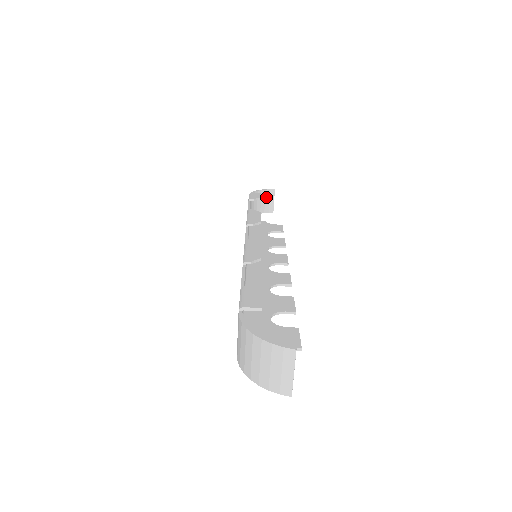
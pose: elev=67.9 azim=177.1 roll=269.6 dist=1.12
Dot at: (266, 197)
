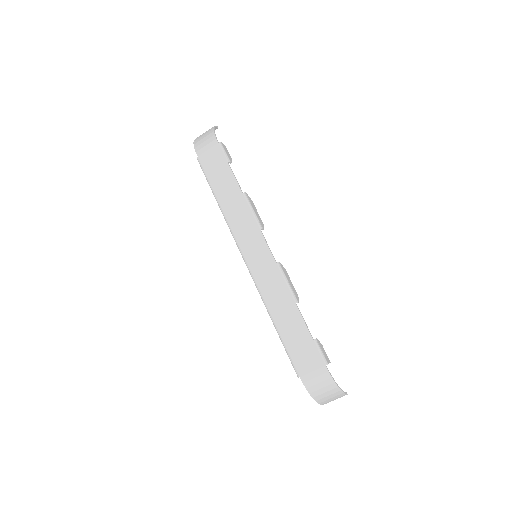
Dot at: occluded
